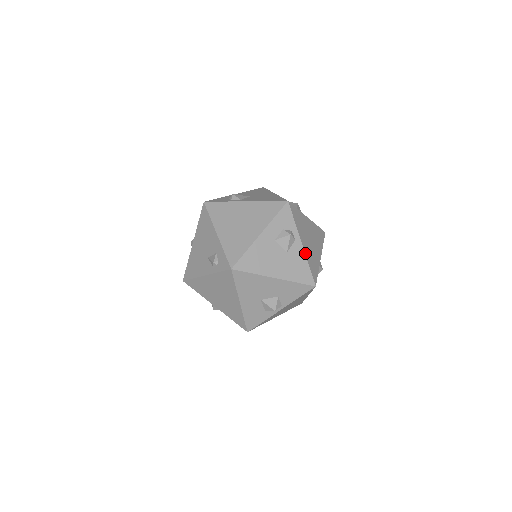
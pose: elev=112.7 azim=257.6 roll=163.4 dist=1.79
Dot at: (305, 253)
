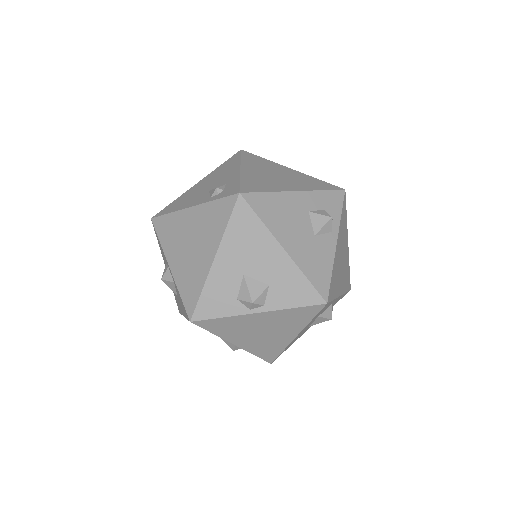
Dot at: (335, 256)
